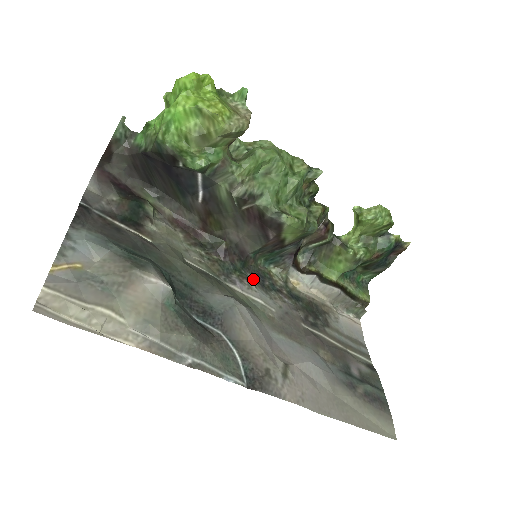
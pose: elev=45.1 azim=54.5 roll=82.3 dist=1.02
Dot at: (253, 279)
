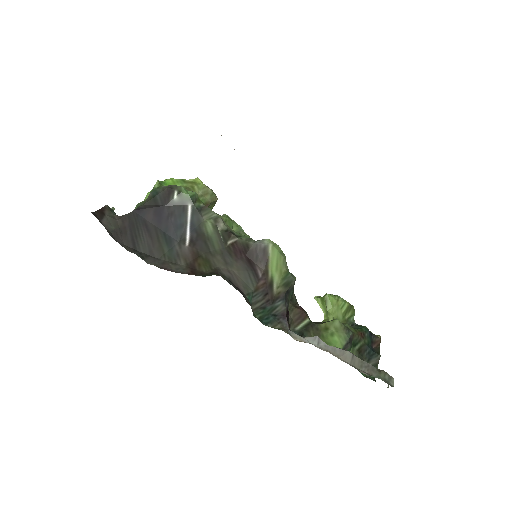
Dot at: occluded
